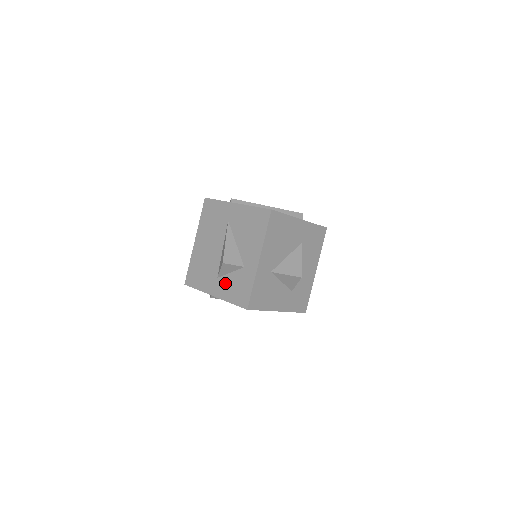
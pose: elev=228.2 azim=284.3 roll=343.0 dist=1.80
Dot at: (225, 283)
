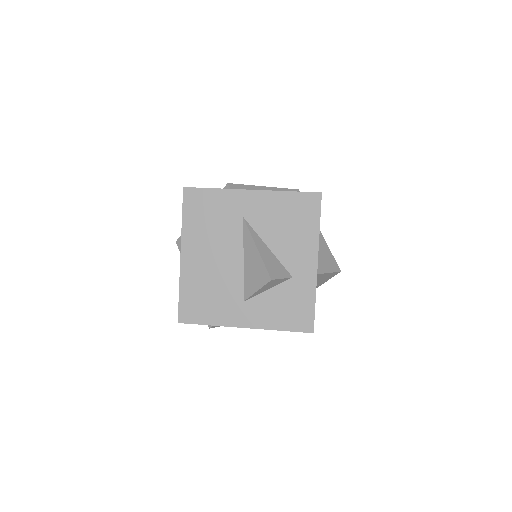
Dot at: (262, 306)
